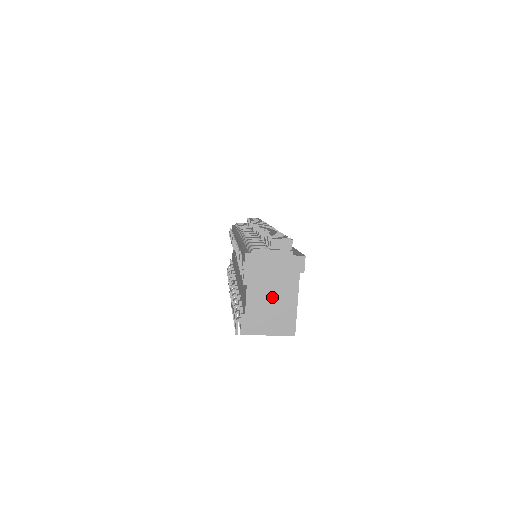
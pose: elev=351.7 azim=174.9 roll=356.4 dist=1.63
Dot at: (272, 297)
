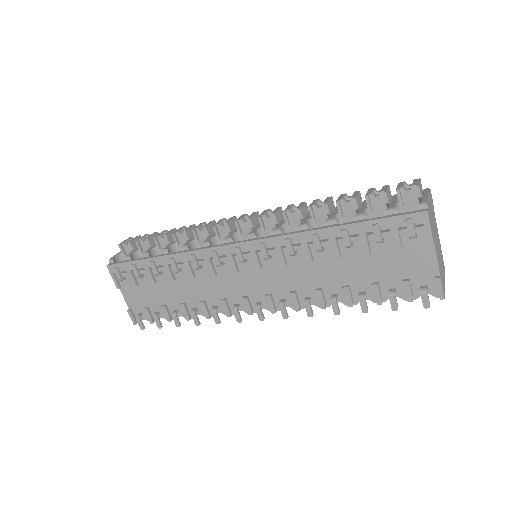
Dot at: (437, 244)
